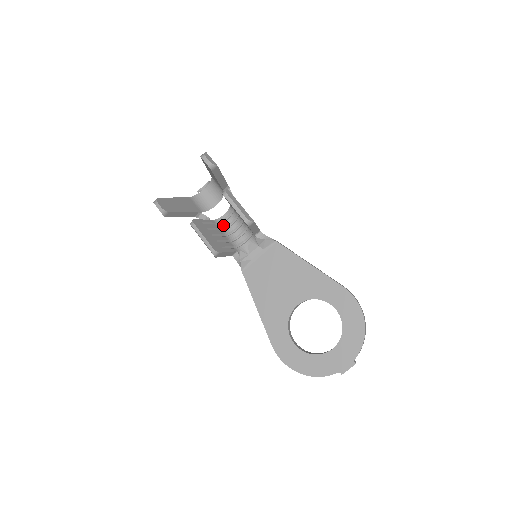
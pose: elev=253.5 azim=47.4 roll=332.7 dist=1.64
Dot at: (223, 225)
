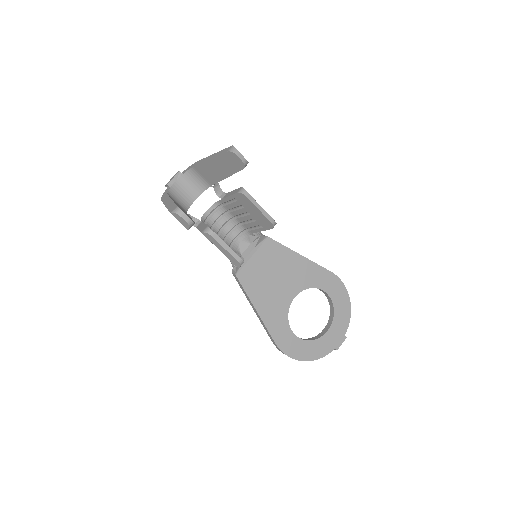
Dot at: (209, 225)
